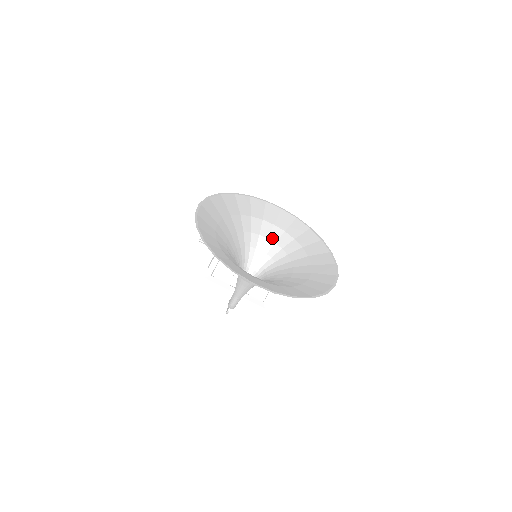
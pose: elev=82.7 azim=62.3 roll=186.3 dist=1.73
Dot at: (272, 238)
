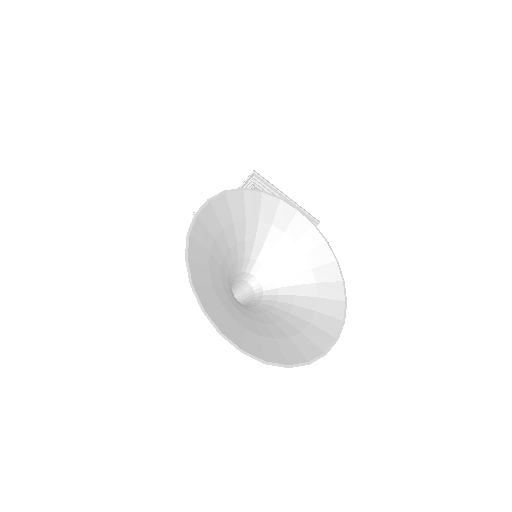
Dot at: (278, 250)
